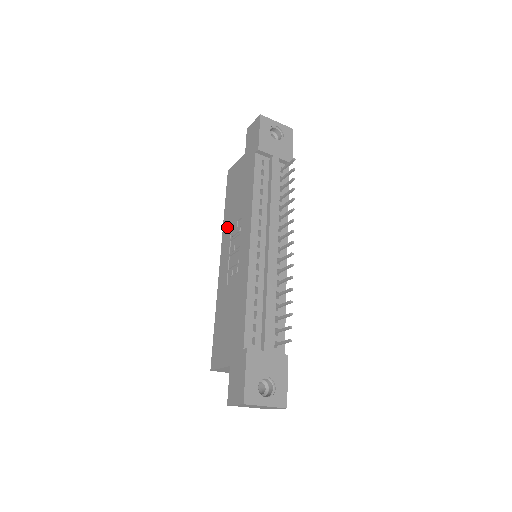
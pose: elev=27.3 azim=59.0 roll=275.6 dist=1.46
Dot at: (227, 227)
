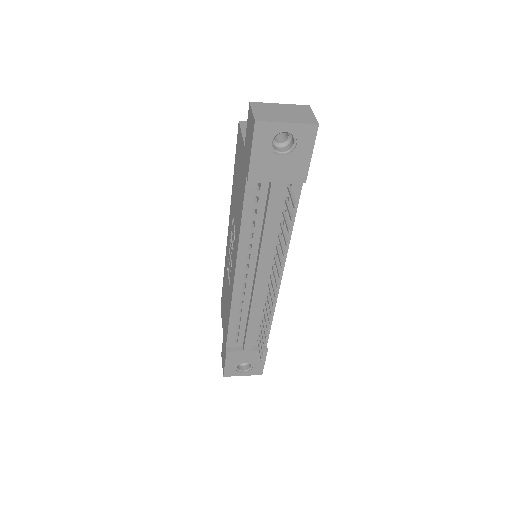
Dot at: (232, 207)
